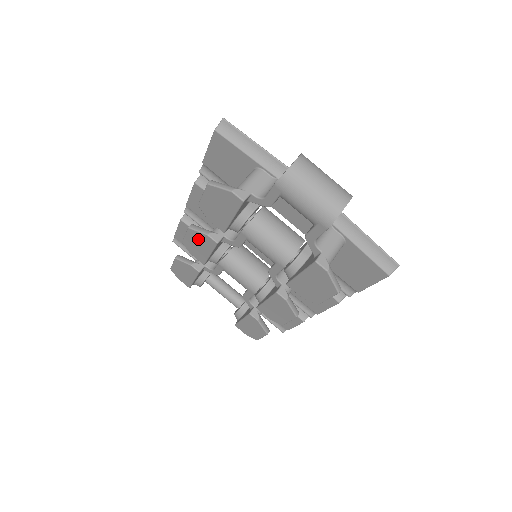
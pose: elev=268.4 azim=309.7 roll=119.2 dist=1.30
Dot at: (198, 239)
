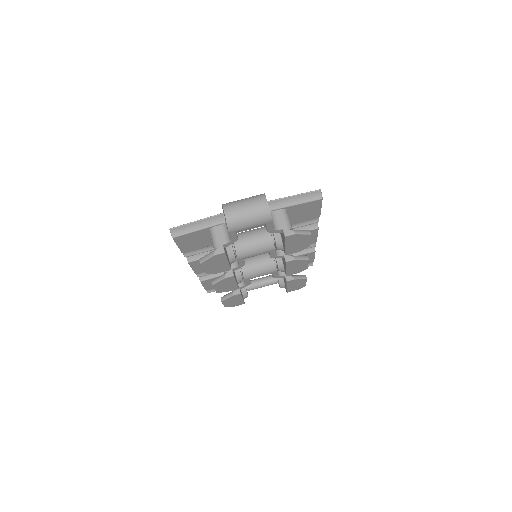
Dot at: (223, 284)
